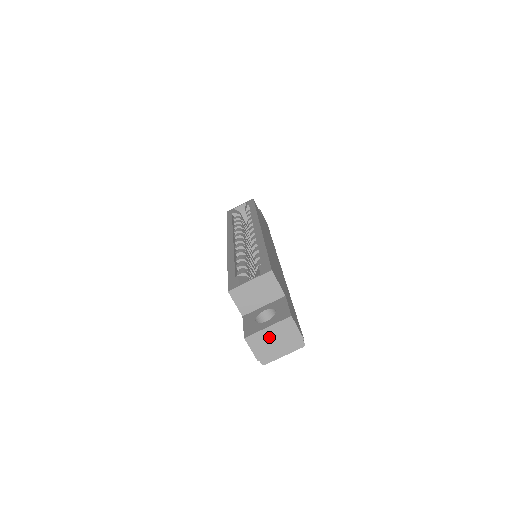
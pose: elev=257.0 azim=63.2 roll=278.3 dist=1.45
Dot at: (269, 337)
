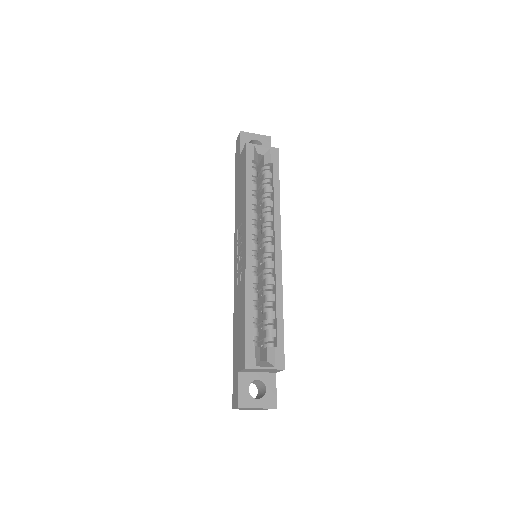
Dot at: occluded
